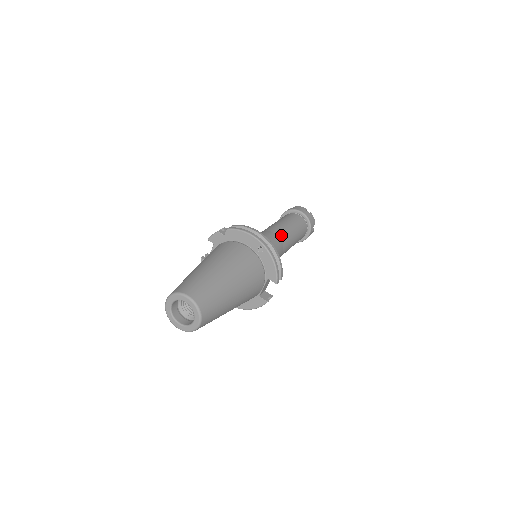
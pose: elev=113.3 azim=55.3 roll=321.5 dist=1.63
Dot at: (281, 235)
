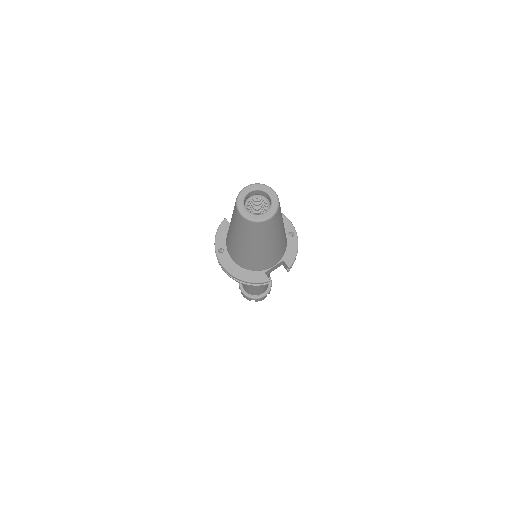
Dot at: occluded
